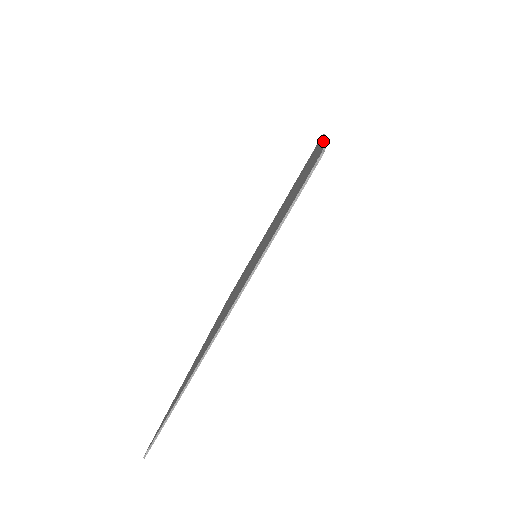
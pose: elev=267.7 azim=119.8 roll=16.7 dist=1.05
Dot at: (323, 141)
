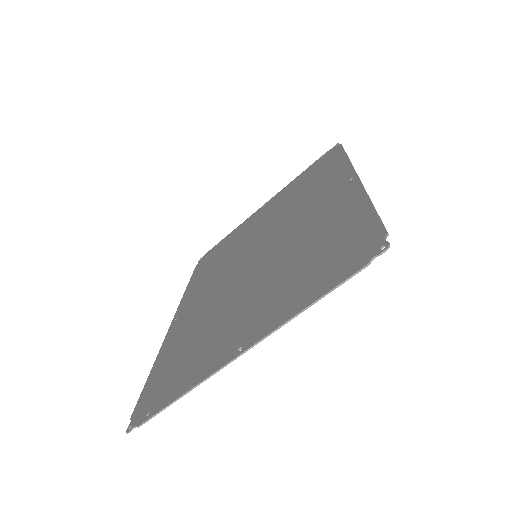
Dot at: (366, 194)
